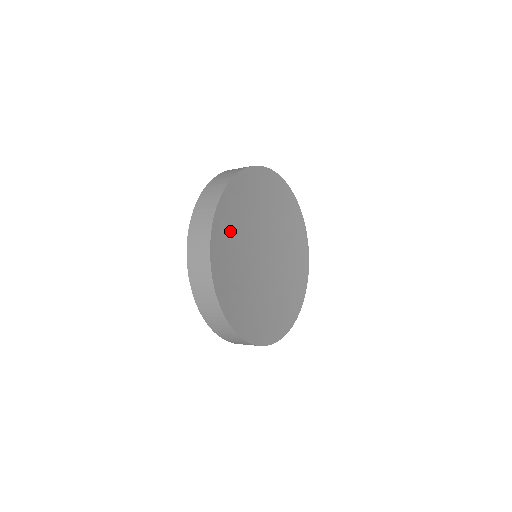
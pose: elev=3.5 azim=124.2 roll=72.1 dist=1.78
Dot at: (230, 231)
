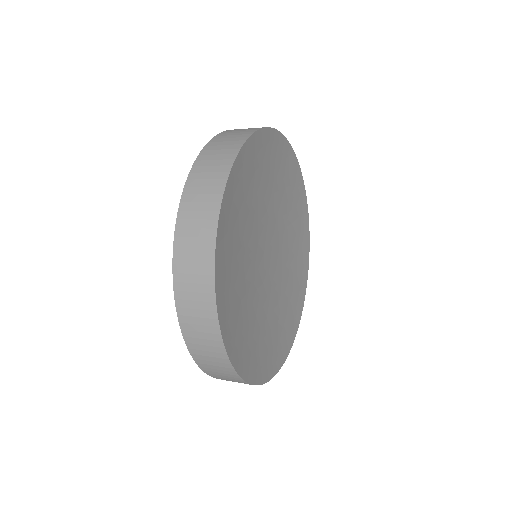
Dot at: (239, 212)
